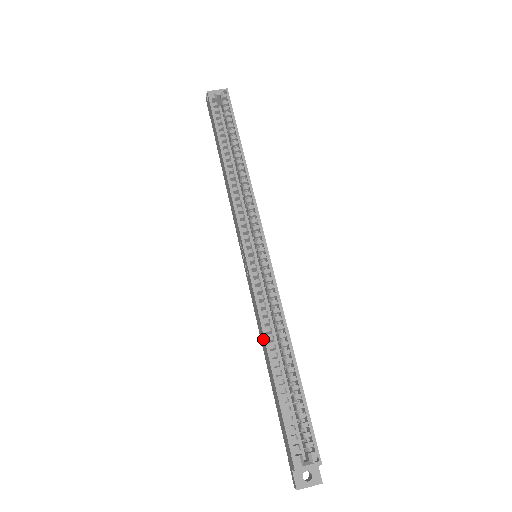
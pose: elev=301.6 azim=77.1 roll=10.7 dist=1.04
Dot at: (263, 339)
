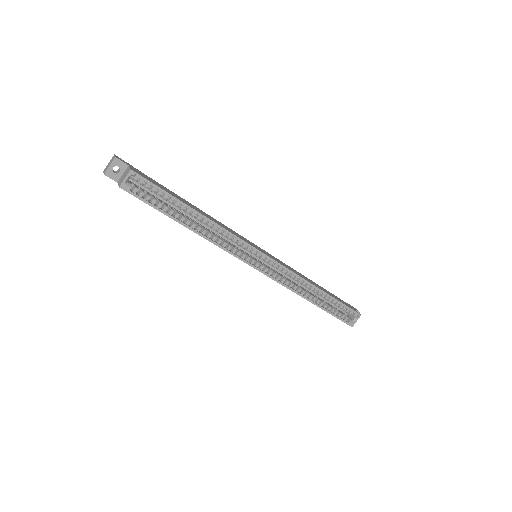
Dot at: occluded
